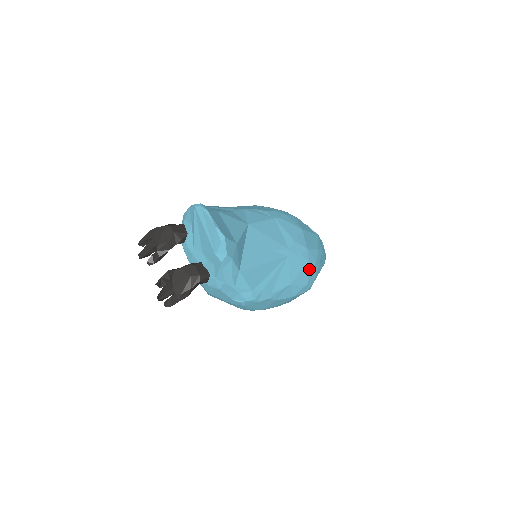
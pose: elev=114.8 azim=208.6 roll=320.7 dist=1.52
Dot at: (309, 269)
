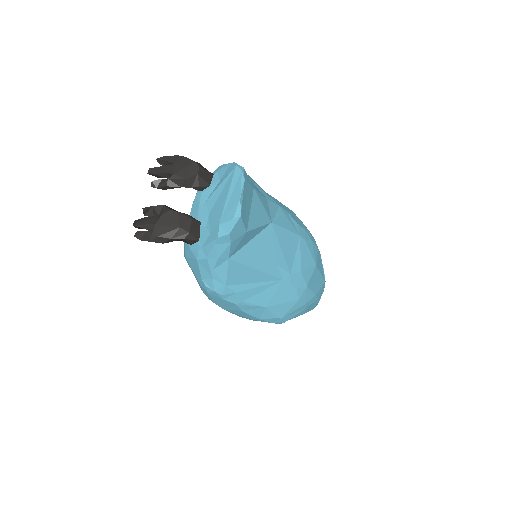
Dot at: (294, 306)
